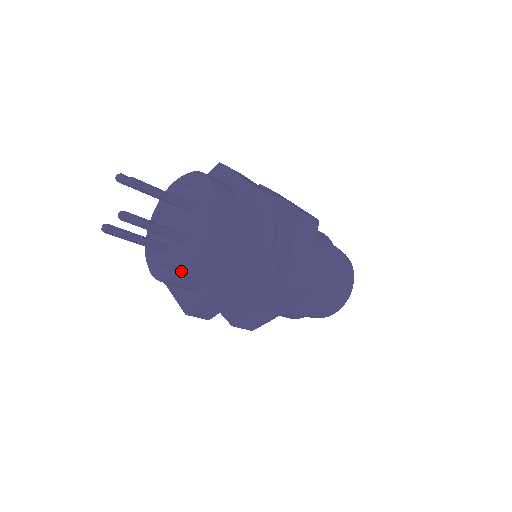
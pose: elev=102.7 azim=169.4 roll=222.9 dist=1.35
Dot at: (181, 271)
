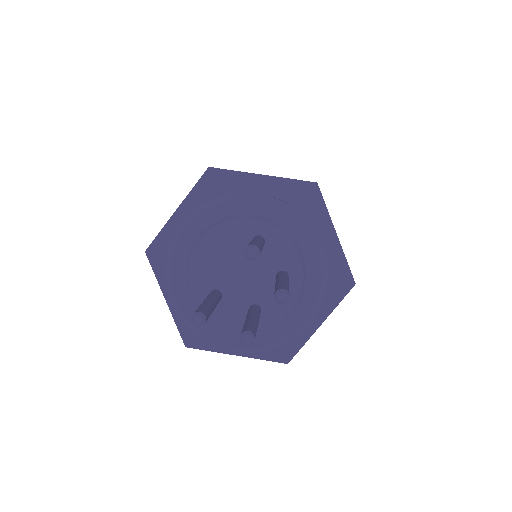
Dot at: (236, 350)
